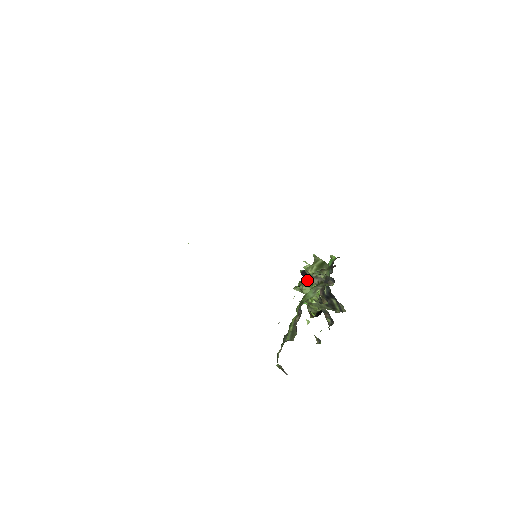
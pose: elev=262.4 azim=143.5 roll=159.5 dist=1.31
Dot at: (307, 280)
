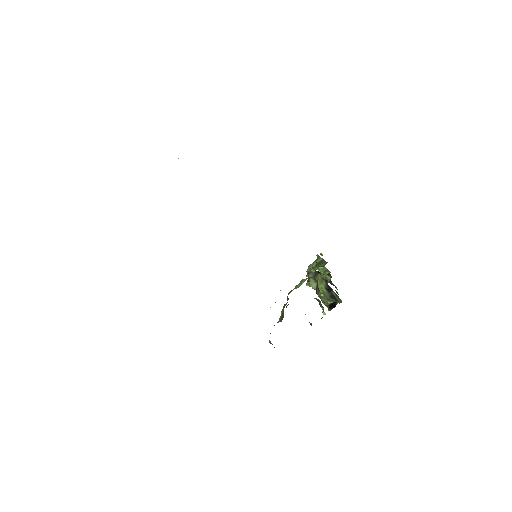
Dot at: (306, 275)
